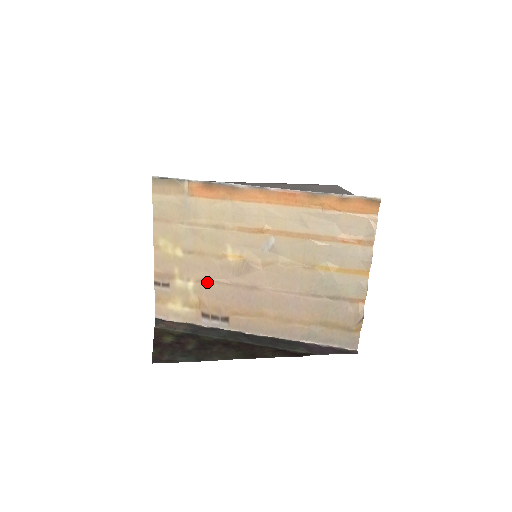
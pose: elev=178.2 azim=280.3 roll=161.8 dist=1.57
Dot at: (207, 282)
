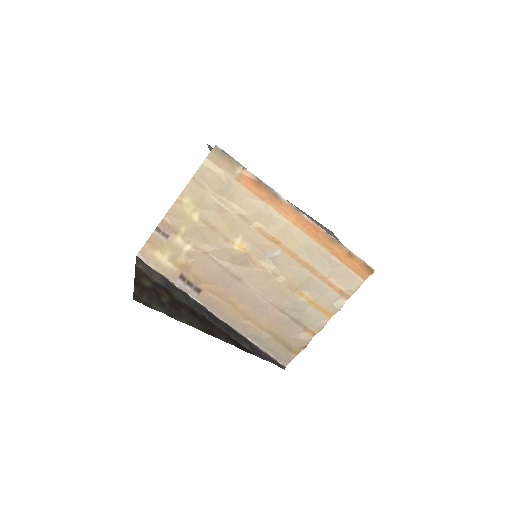
Dot at: (203, 253)
